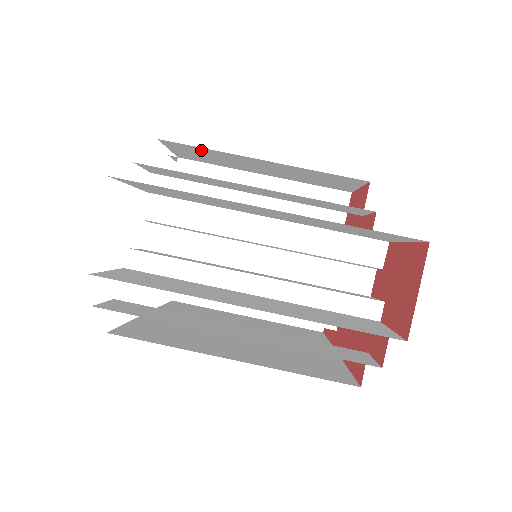
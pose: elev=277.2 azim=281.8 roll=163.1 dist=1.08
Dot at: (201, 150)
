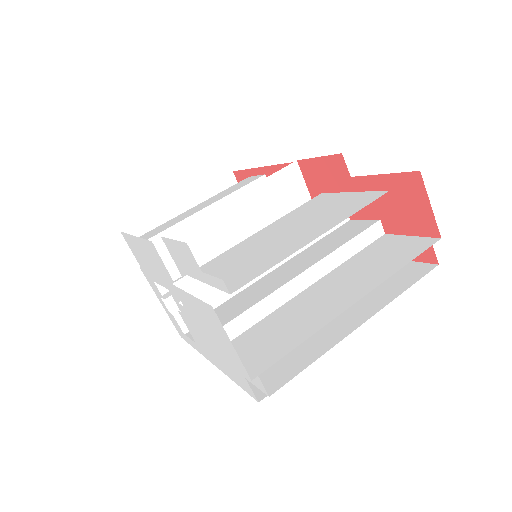
Dot at: occluded
